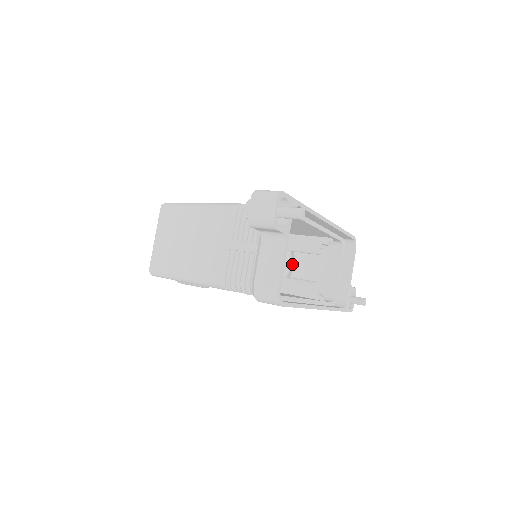
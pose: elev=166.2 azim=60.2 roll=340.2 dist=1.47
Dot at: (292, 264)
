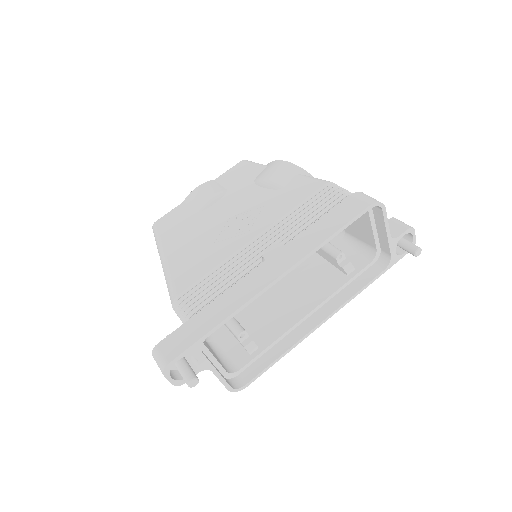
Dot at: occluded
